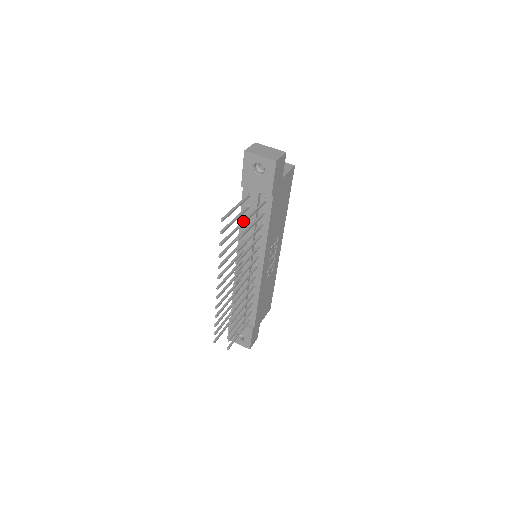
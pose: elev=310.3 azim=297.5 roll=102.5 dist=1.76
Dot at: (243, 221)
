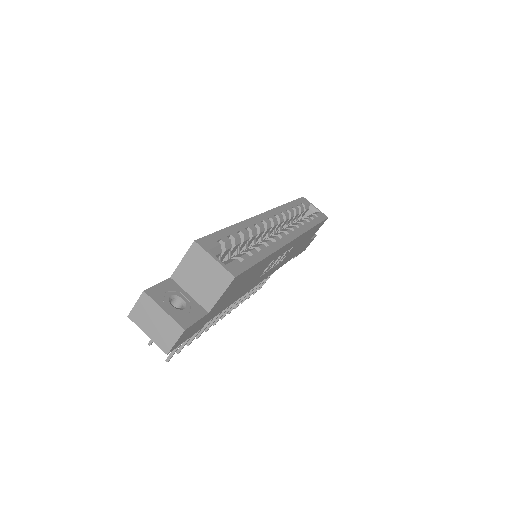
Dot at: (171, 354)
